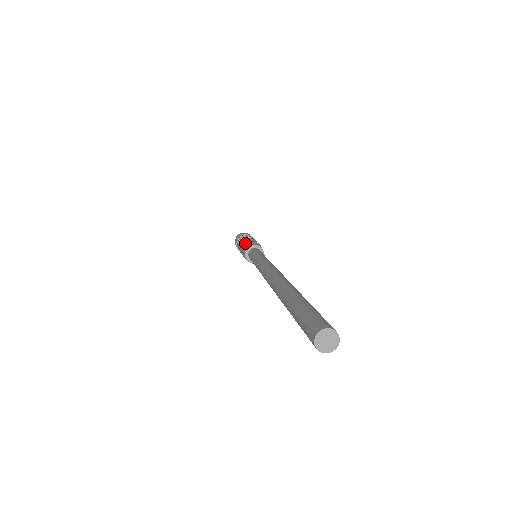
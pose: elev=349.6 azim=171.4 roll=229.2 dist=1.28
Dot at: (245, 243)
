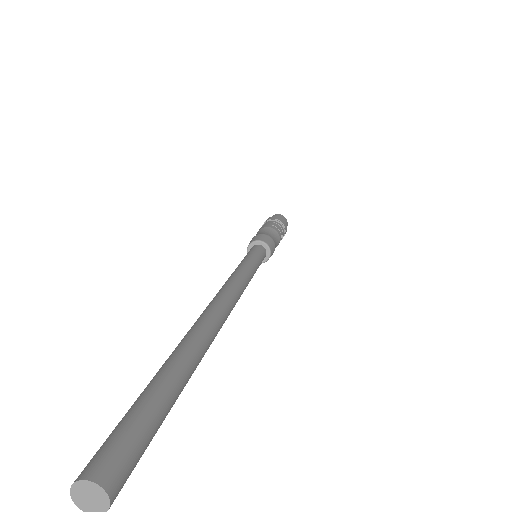
Dot at: occluded
